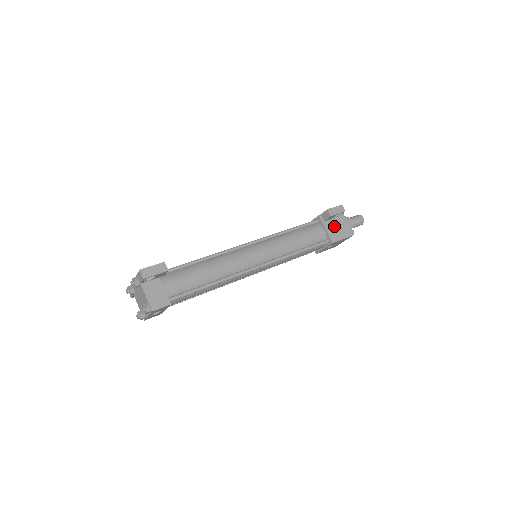
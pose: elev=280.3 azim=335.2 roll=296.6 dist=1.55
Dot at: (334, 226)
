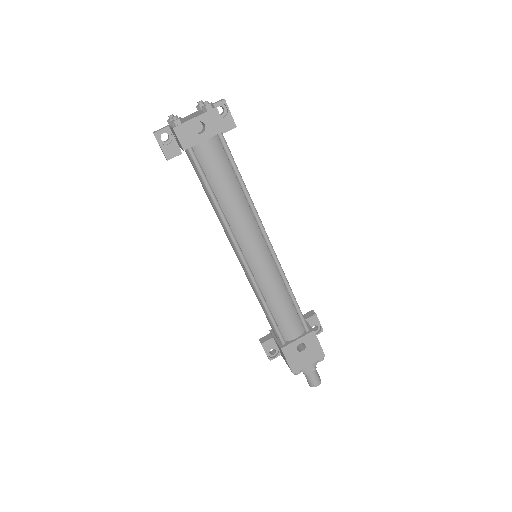
Dot at: occluded
